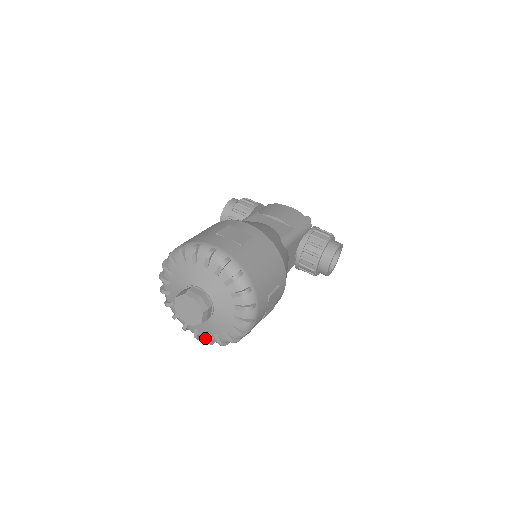
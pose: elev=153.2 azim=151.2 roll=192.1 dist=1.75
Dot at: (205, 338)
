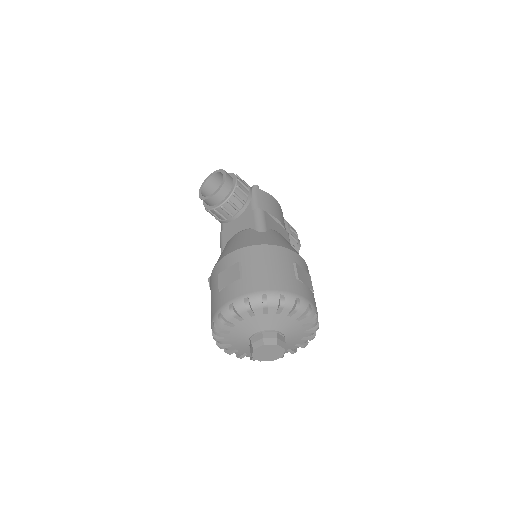
Dot at: (241, 356)
